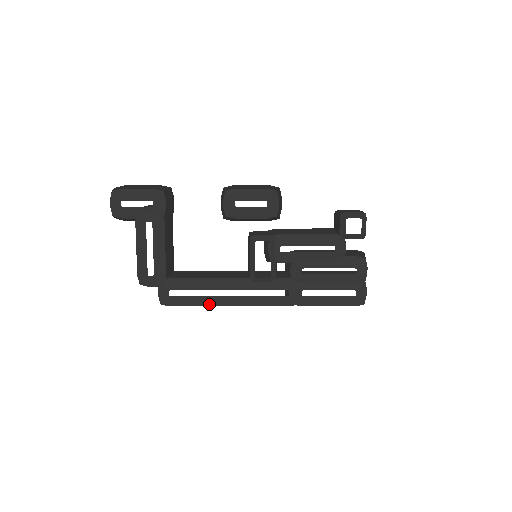
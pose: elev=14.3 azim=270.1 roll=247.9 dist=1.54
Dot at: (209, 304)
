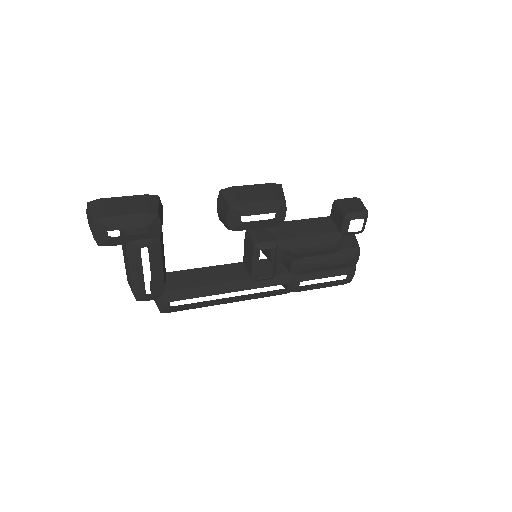
Dot at: (210, 305)
